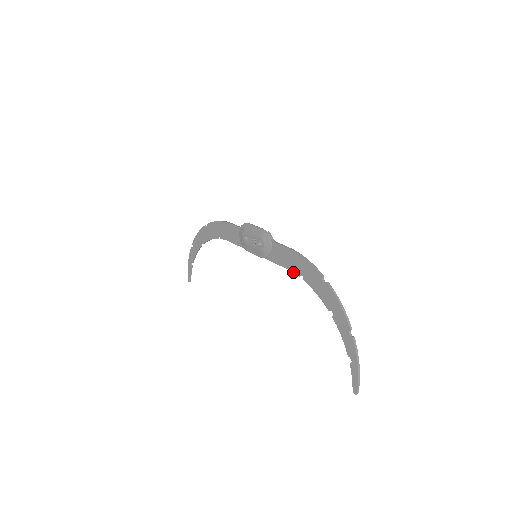
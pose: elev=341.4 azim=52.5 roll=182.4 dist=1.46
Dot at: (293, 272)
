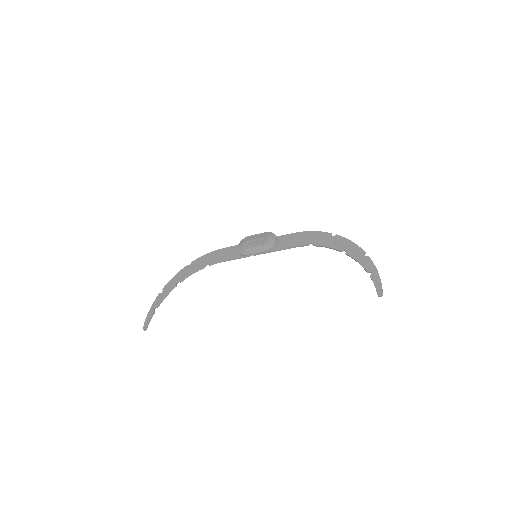
Dot at: (301, 245)
